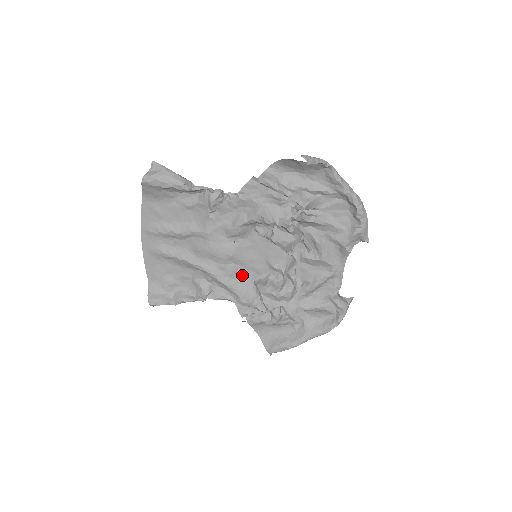
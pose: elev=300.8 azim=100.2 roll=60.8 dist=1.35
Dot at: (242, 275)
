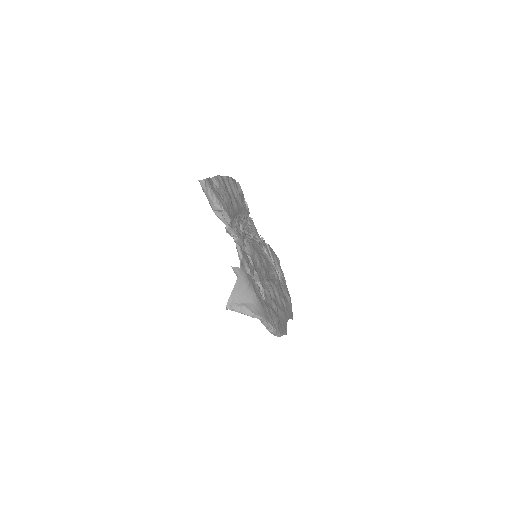
Dot at: occluded
